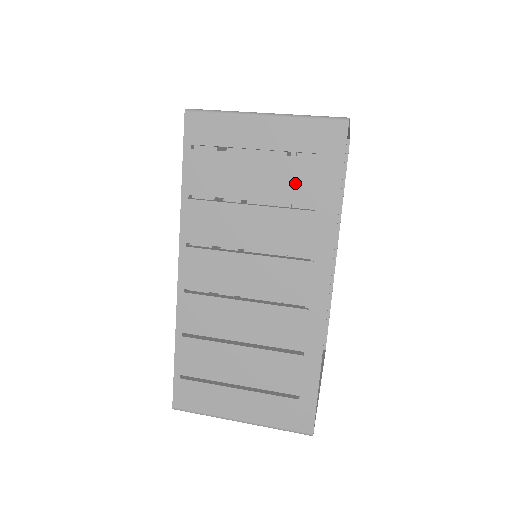
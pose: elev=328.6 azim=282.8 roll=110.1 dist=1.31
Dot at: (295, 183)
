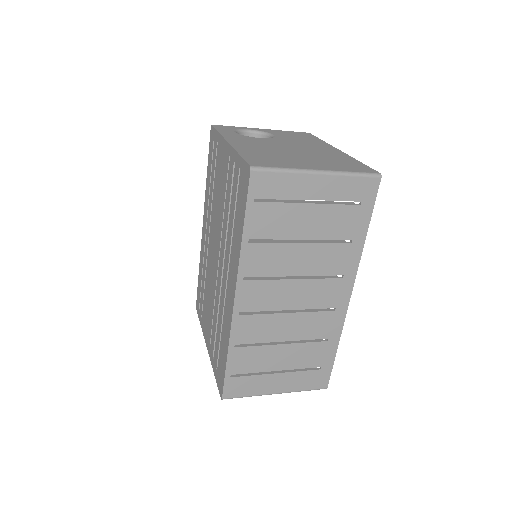
Dot at: (337, 224)
